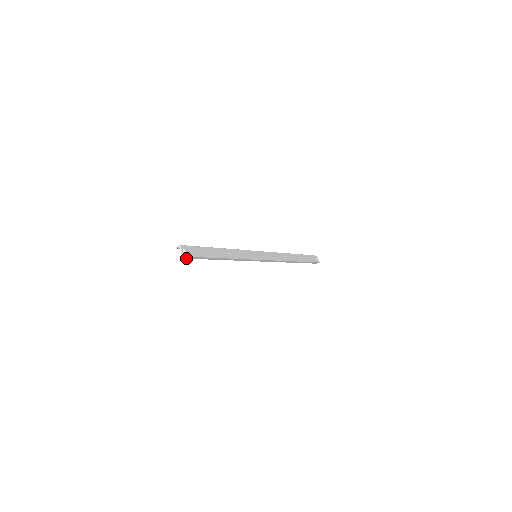
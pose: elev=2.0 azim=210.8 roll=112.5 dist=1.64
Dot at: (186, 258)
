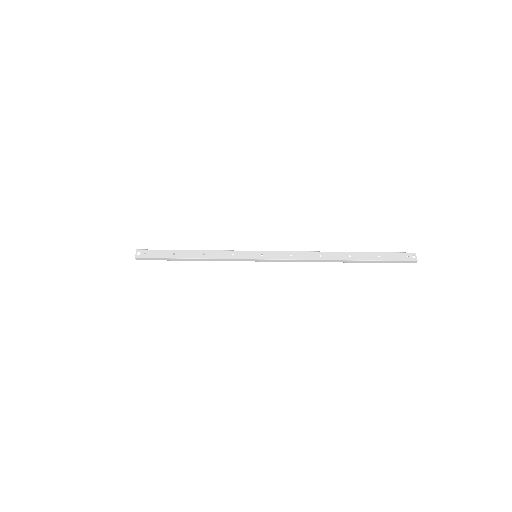
Dot at: occluded
